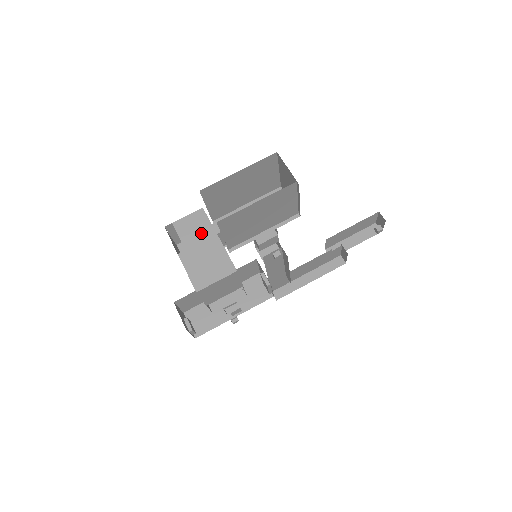
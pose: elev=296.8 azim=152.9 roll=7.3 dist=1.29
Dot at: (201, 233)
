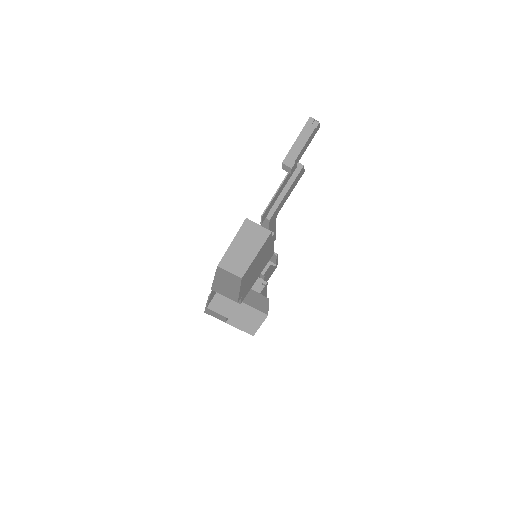
Dot at: (230, 305)
